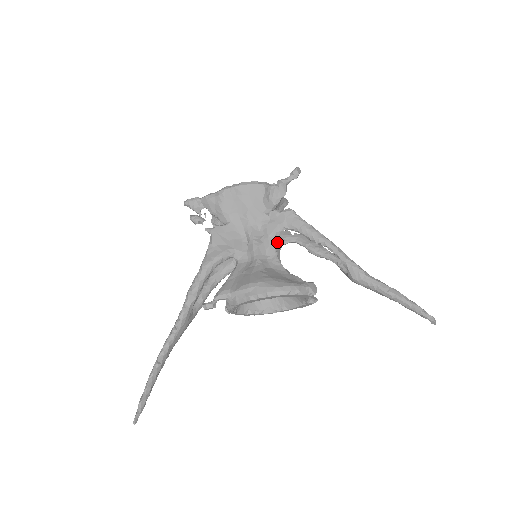
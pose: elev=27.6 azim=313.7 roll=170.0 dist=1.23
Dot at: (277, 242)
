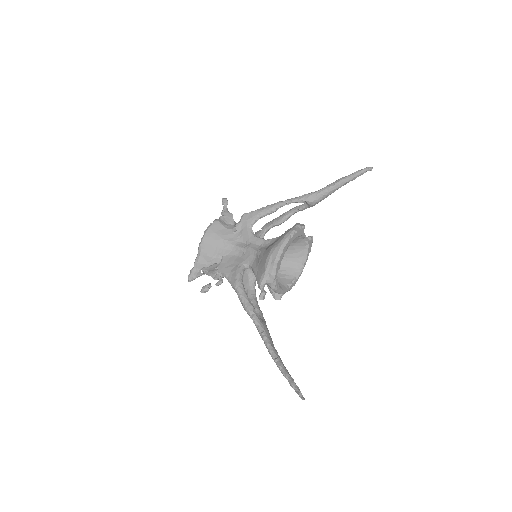
Dot at: occluded
